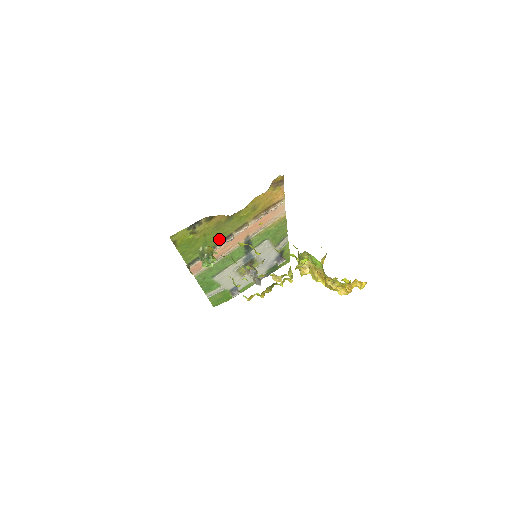
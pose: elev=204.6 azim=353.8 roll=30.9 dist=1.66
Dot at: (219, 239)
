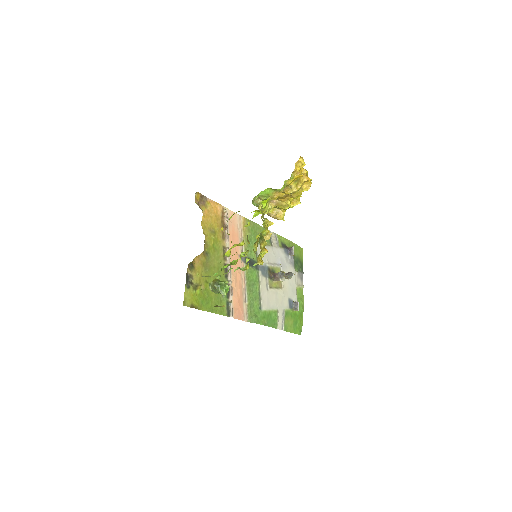
Dot at: (222, 276)
